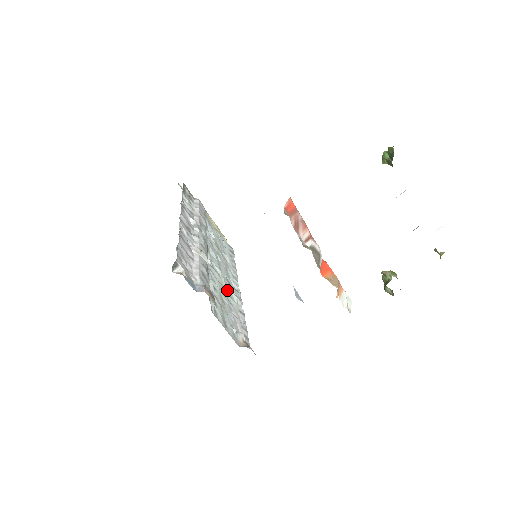
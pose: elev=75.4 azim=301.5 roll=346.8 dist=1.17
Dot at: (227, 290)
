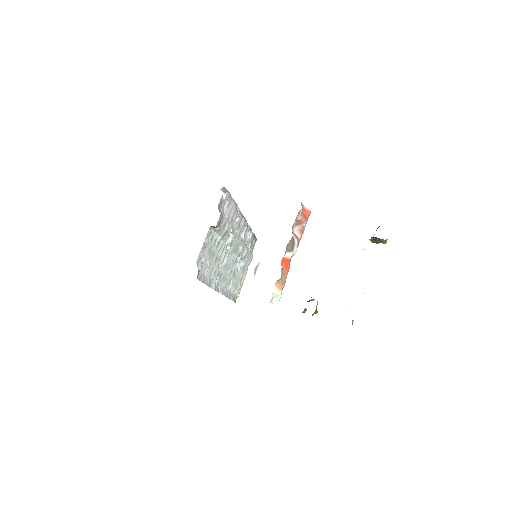
Dot at: (218, 268)
